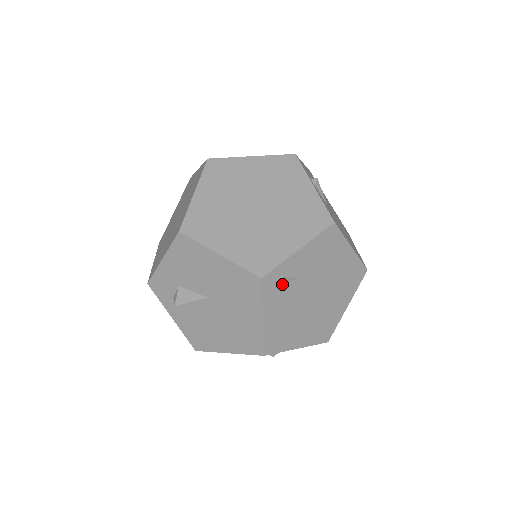
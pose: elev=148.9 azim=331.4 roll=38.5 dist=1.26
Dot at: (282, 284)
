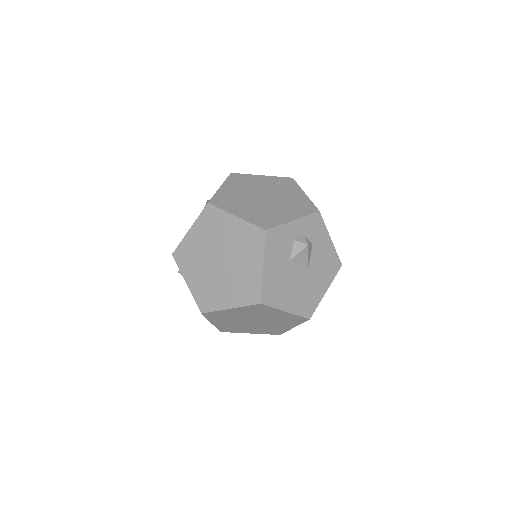
Dot at: occluded
